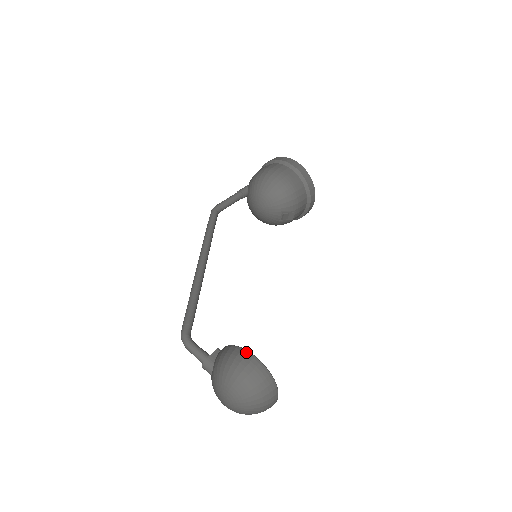
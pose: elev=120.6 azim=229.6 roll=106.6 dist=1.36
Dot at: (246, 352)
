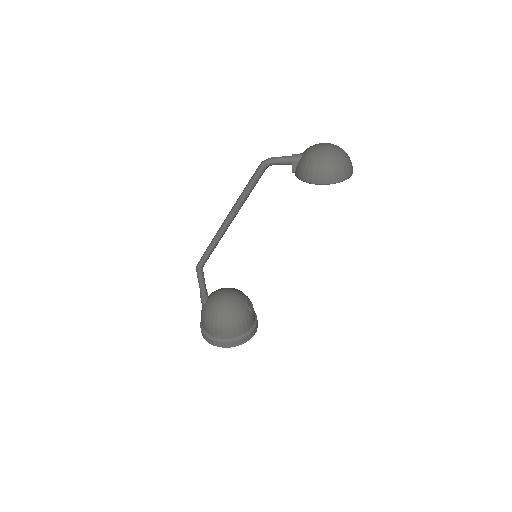
Dot at: occluded
